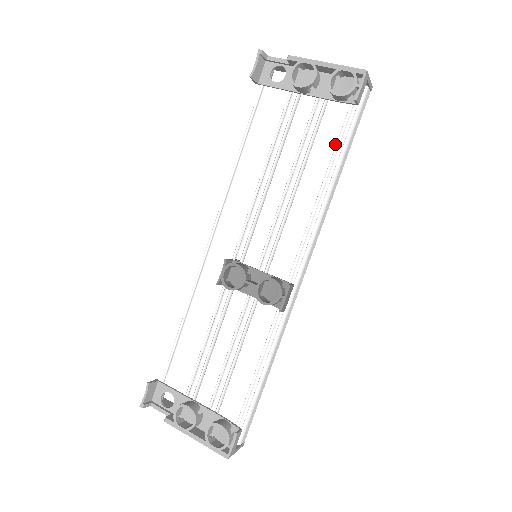
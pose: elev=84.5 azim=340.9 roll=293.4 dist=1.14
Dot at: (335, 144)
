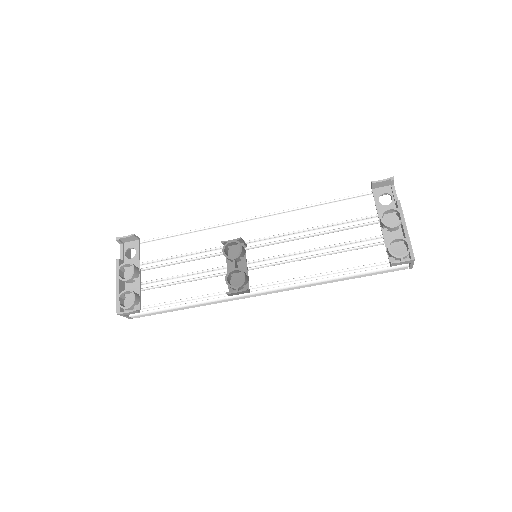
Dot at: (359, 265)
